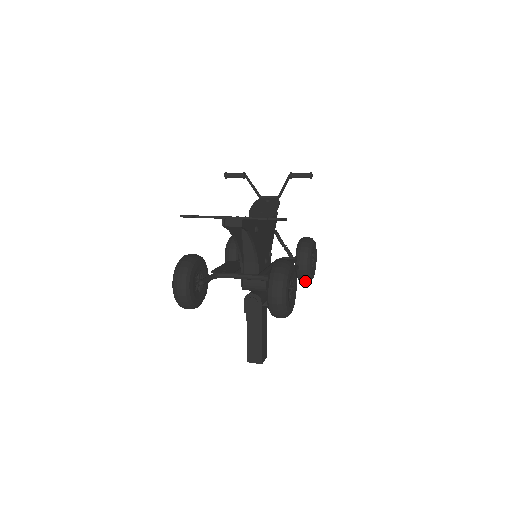
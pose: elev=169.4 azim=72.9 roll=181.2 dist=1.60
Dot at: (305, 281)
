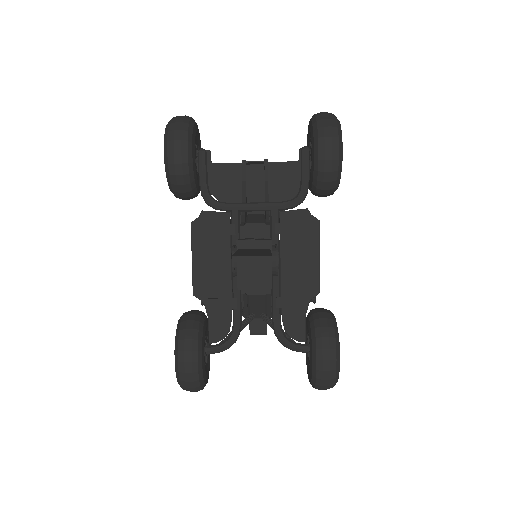
Dot at: (328, 336)
